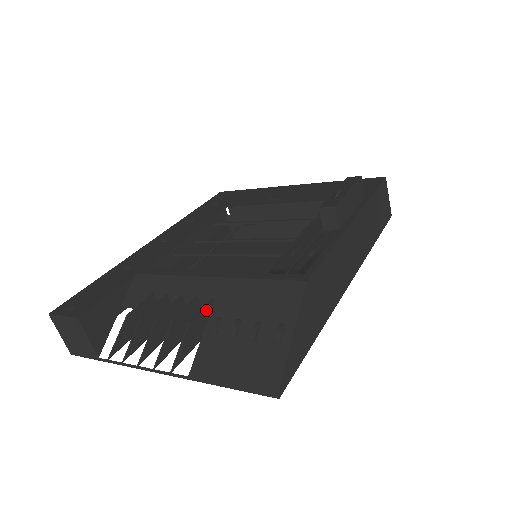
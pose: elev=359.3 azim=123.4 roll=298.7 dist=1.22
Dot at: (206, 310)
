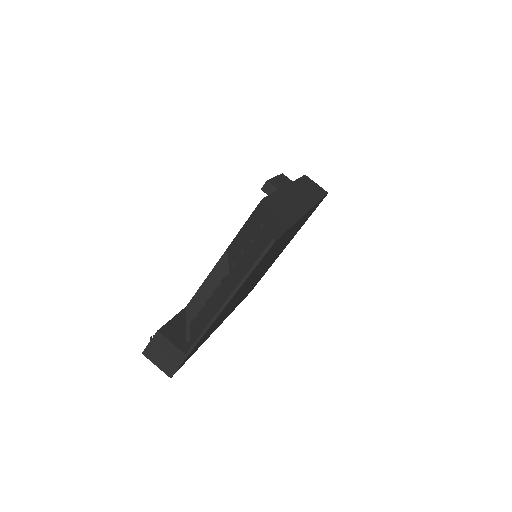
Dot at: occluded
